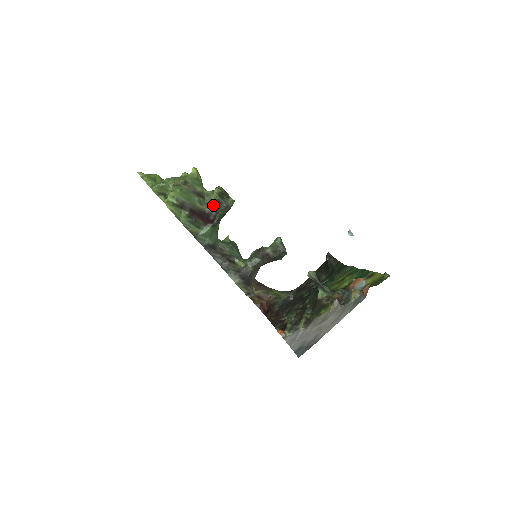
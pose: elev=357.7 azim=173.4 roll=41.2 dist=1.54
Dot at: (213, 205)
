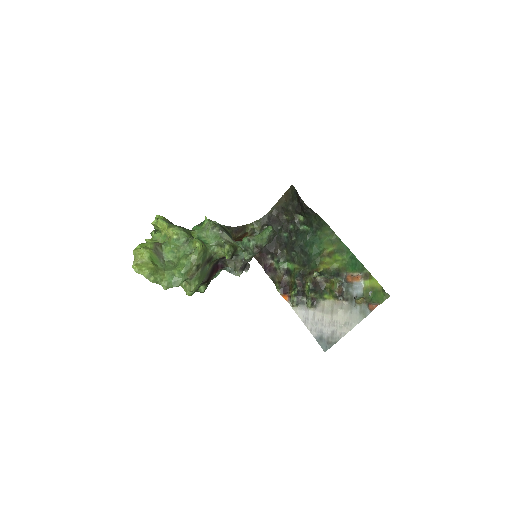
Dot at: (221, 258)
